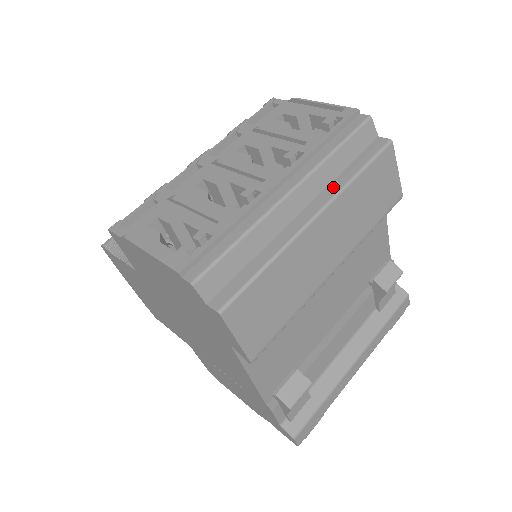
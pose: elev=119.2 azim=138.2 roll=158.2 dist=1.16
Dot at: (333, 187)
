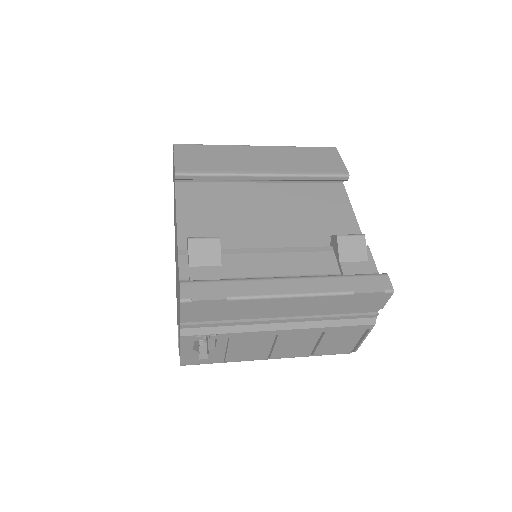
Dot at: occluded
